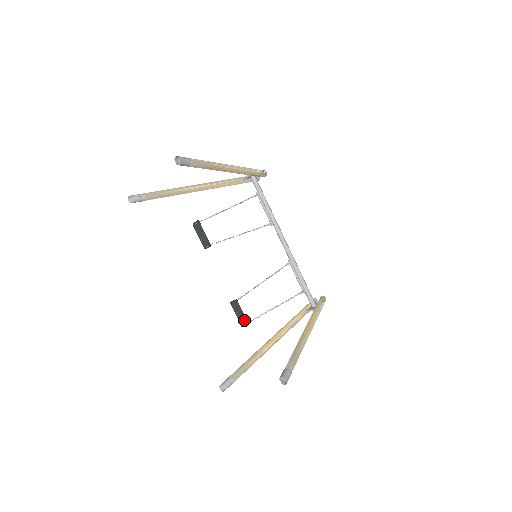
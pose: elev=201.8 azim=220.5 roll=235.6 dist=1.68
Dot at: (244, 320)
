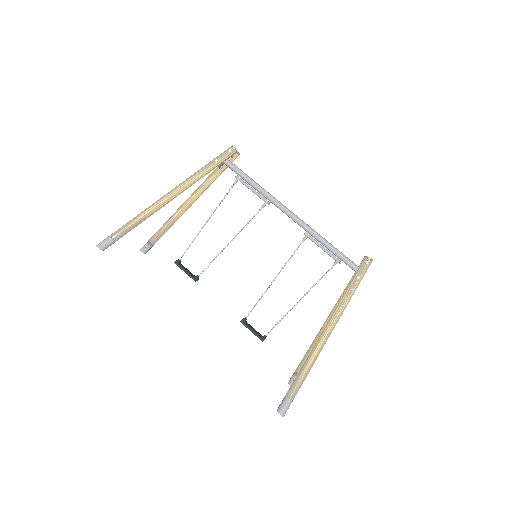
Dot at: (258, 336)
